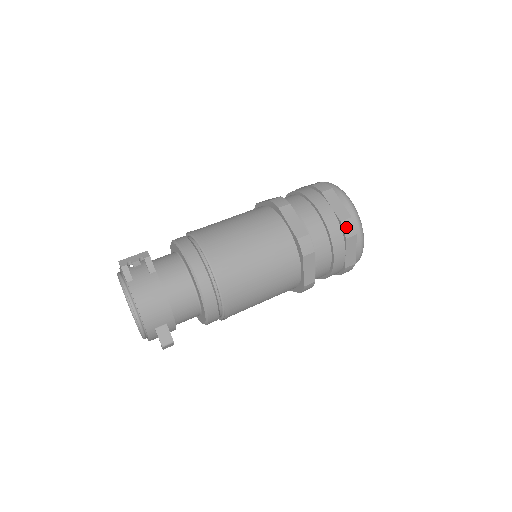
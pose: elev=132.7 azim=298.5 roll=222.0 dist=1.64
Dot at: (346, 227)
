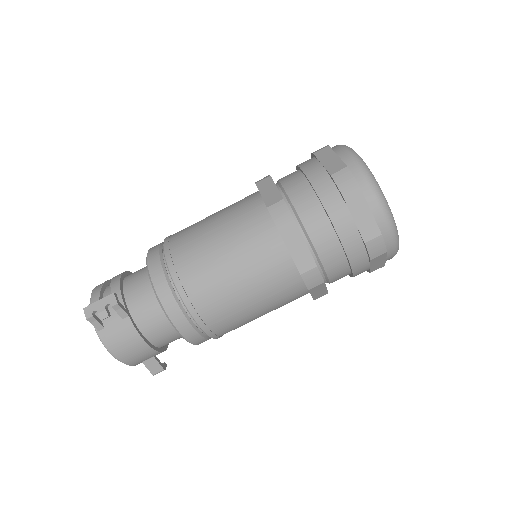
Dot at: (372, 248)
